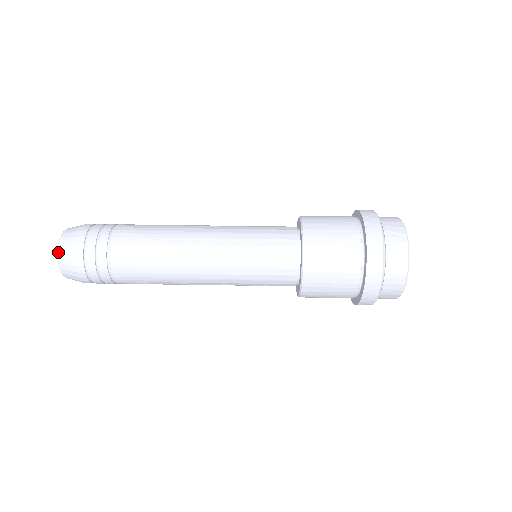
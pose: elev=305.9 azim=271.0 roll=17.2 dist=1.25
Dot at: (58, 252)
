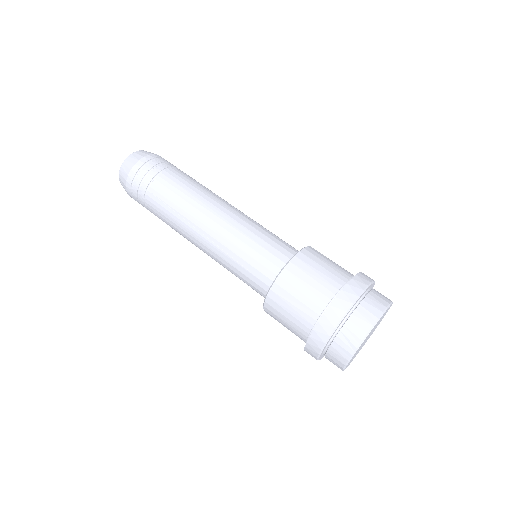
Dot at: (119, 178)
